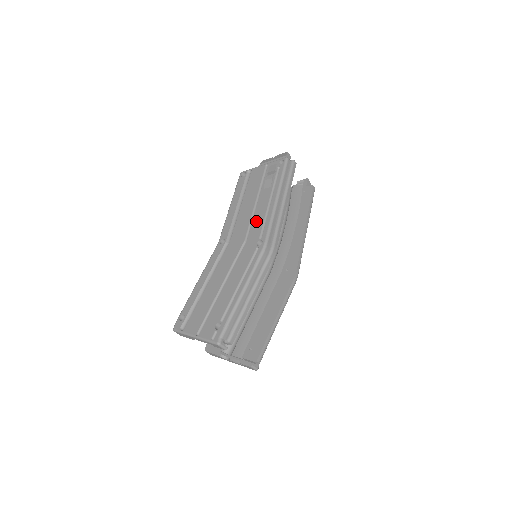
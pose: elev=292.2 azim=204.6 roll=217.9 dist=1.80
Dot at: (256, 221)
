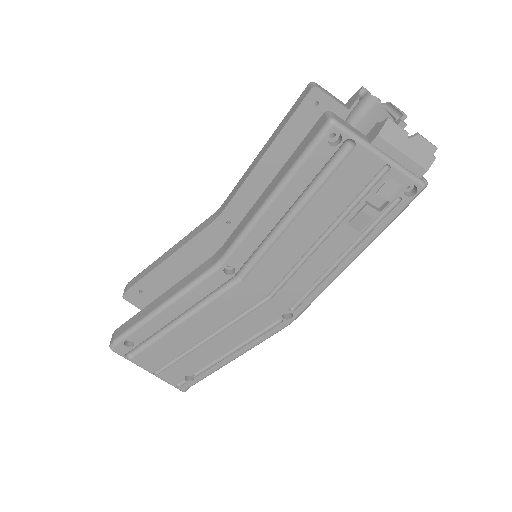
Dot at: (301, 279)
